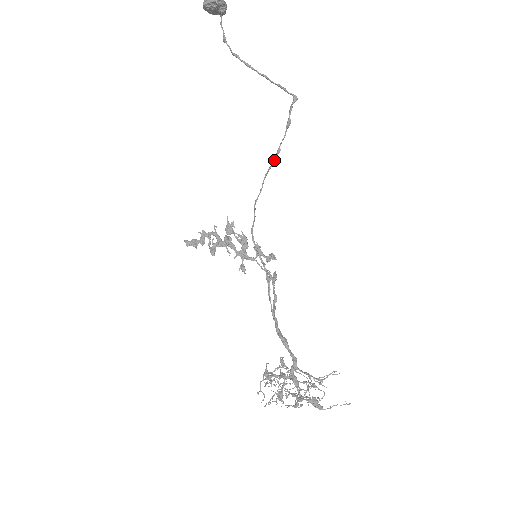
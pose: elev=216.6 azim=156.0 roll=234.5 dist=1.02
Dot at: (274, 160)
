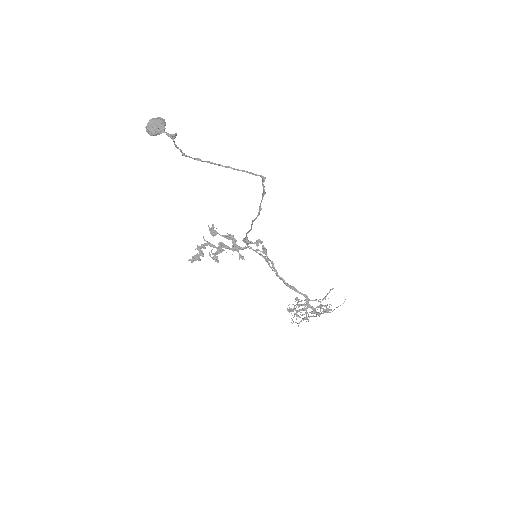
Dot at: (258, 215)
